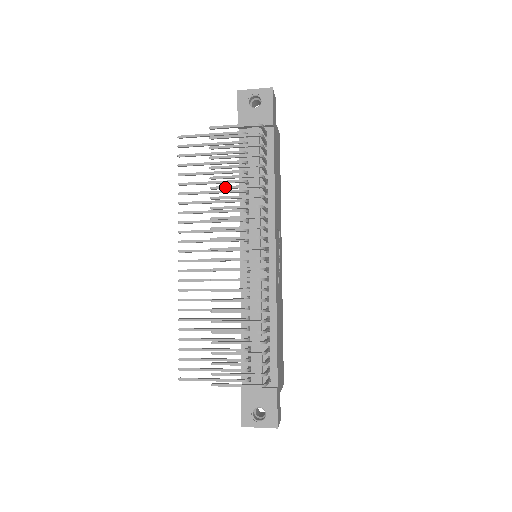
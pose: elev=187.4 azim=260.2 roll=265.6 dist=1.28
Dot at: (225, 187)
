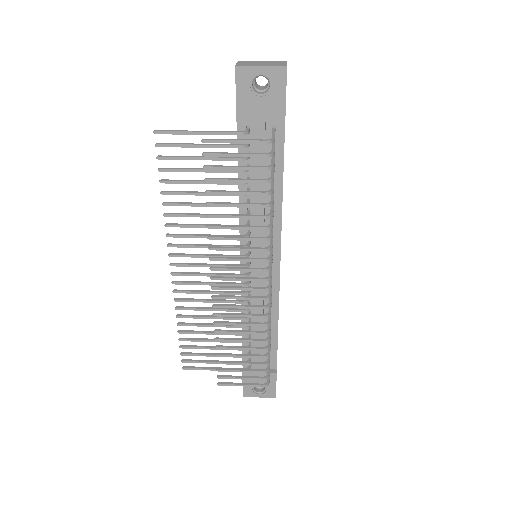
Dot at: (226, 217)
